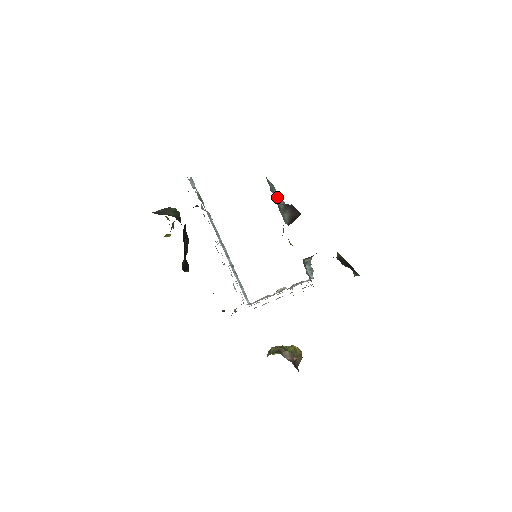
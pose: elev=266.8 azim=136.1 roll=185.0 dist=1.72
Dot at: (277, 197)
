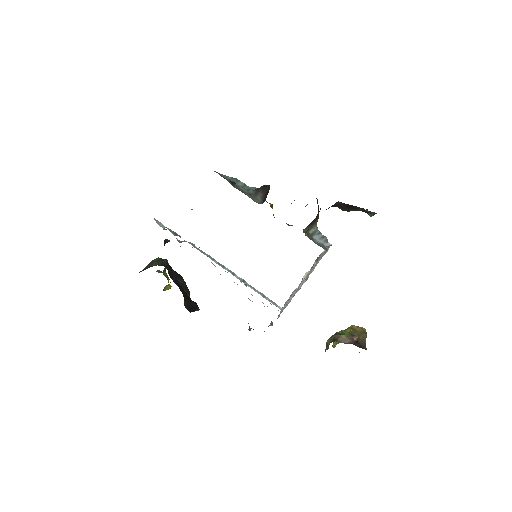
Dot at: (246, 187)
